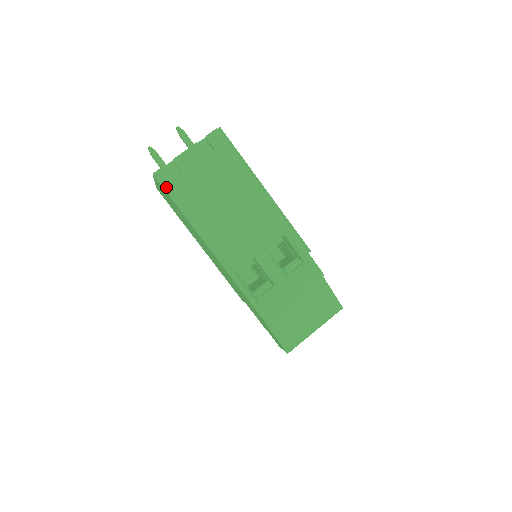
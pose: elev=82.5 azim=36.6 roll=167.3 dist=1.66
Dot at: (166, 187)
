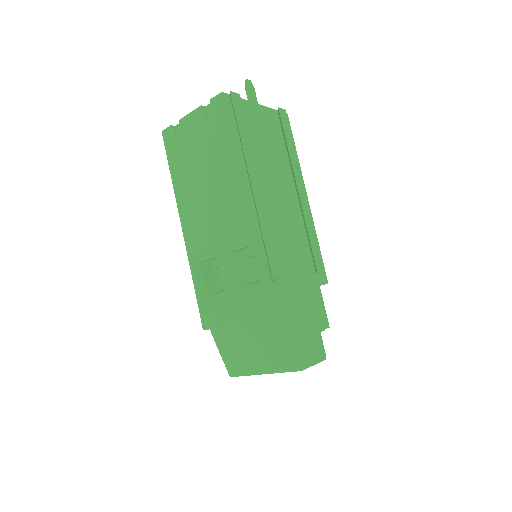
Dot at: (167, 148)
